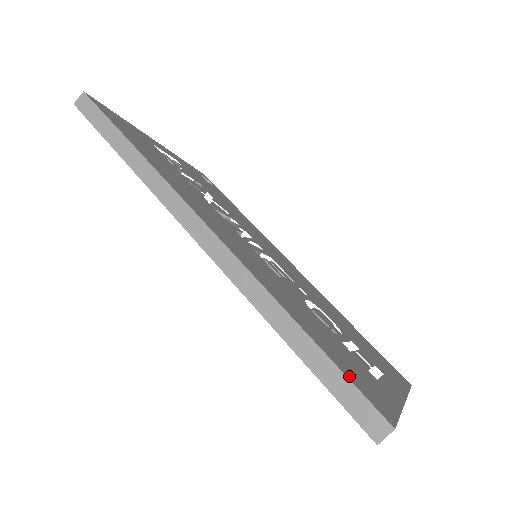
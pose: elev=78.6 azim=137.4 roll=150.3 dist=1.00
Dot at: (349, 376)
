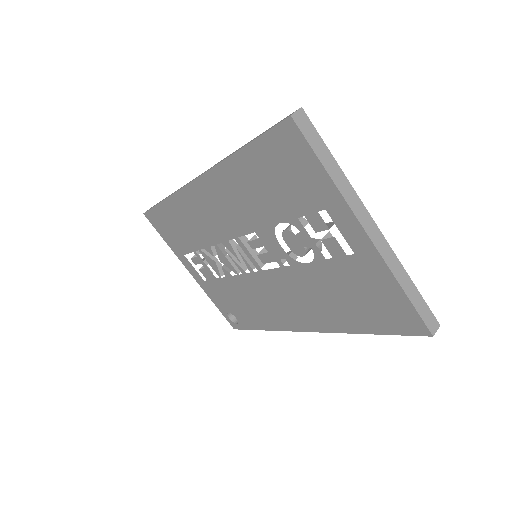
Dot at: occluded
